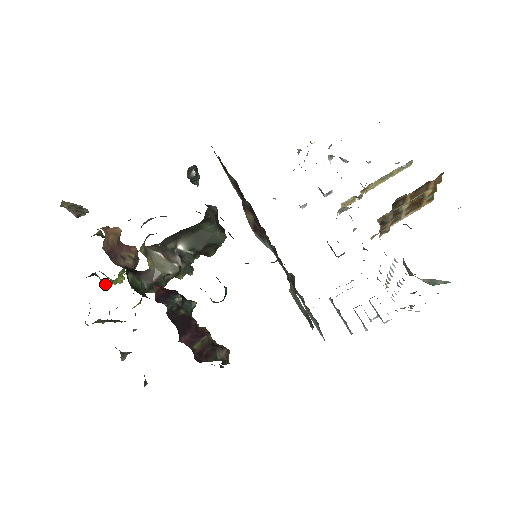
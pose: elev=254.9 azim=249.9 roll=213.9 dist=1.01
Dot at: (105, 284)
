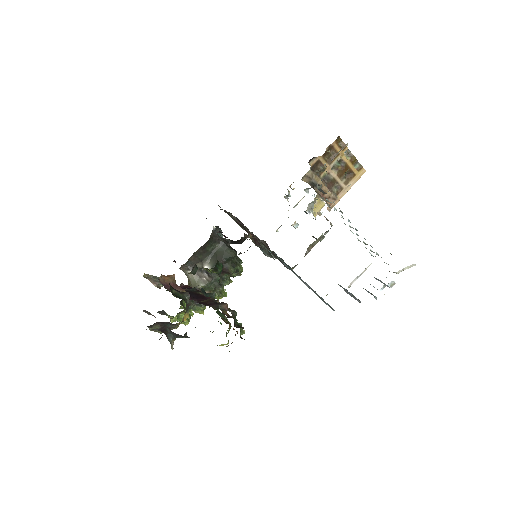
Dot at: (173, 321)
